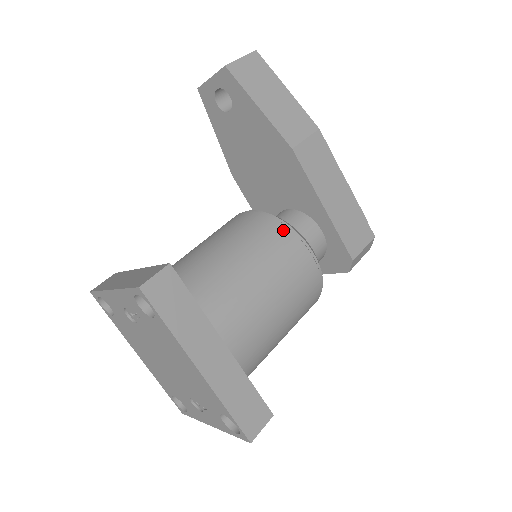
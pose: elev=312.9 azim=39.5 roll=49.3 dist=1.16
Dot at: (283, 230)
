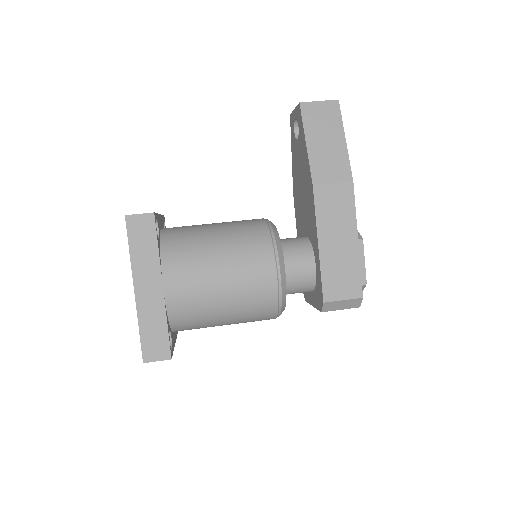
Dot at: (267, 241)
